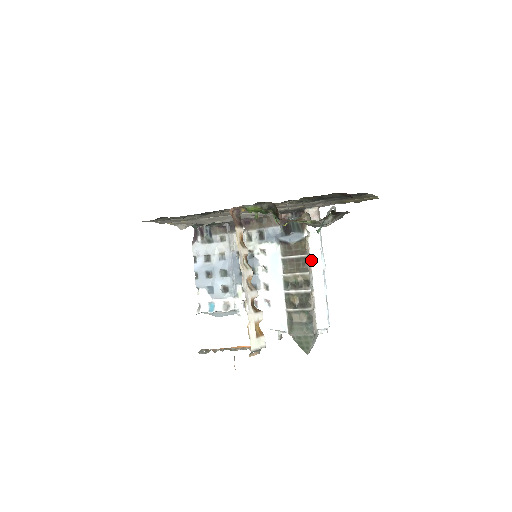
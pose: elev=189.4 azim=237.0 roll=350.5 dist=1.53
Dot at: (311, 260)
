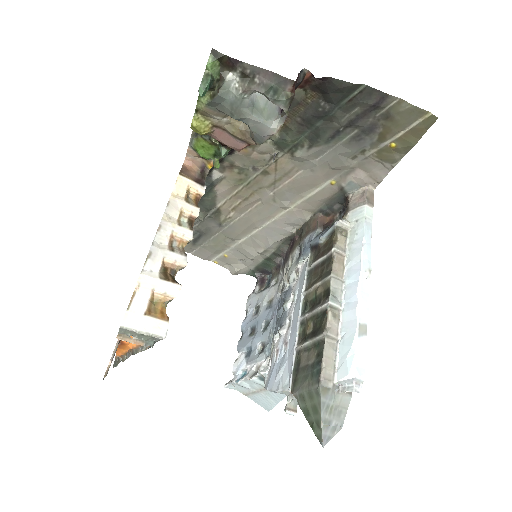
Dot at: (346, 262)
